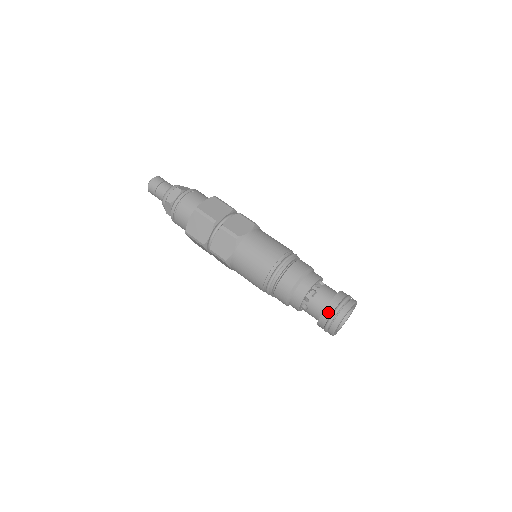
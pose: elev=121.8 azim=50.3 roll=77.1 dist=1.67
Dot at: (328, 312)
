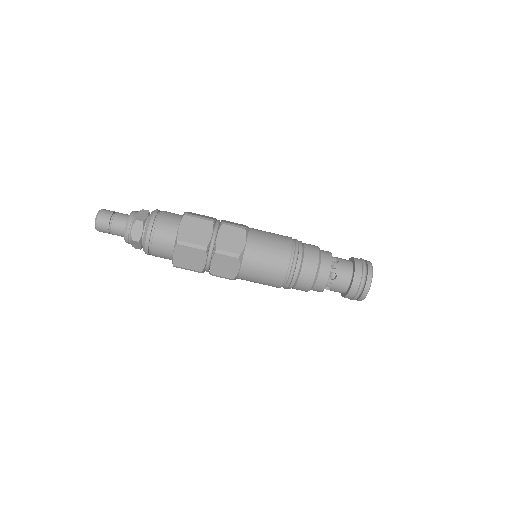
Dot at: (354, 289)
